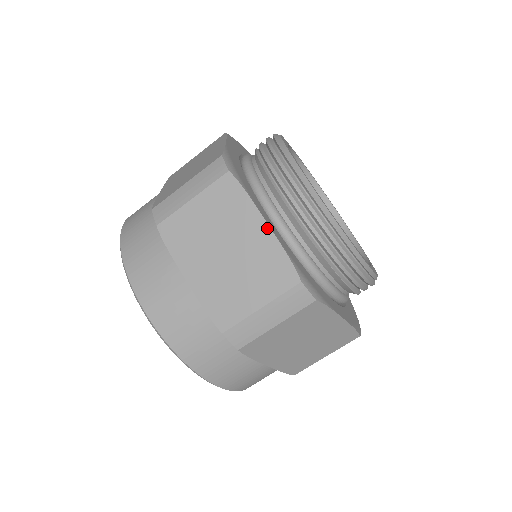
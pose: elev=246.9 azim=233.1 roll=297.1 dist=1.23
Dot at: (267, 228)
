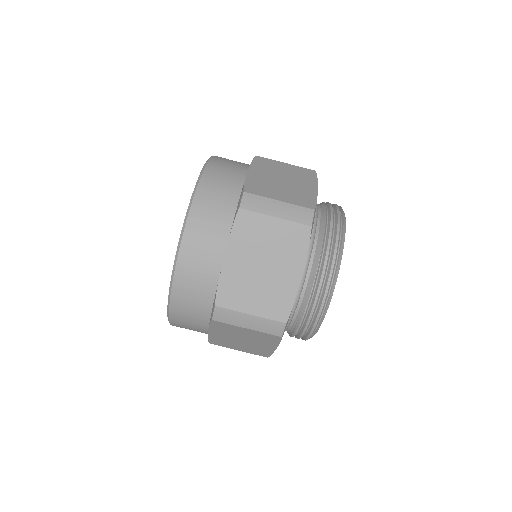
Dot at: (316, 190)
